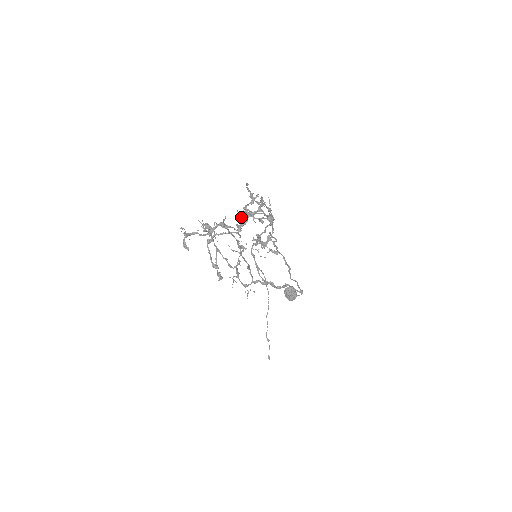
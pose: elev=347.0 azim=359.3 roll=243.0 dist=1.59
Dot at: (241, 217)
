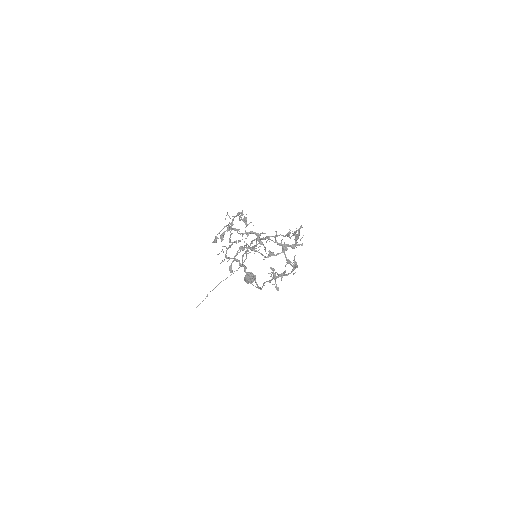
Dot at: (276, 241)
